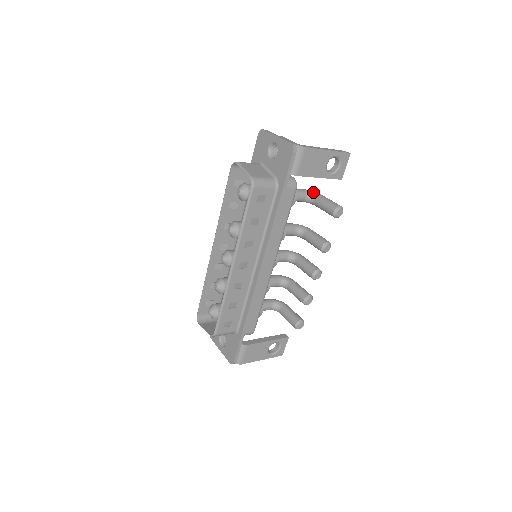
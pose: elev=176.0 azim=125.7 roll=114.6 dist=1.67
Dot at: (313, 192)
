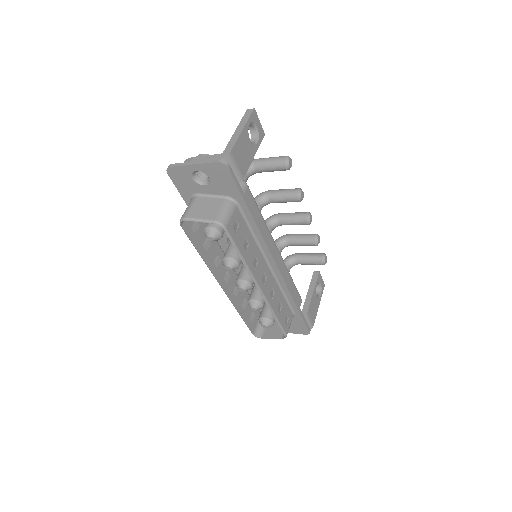
Dot at: occluded
